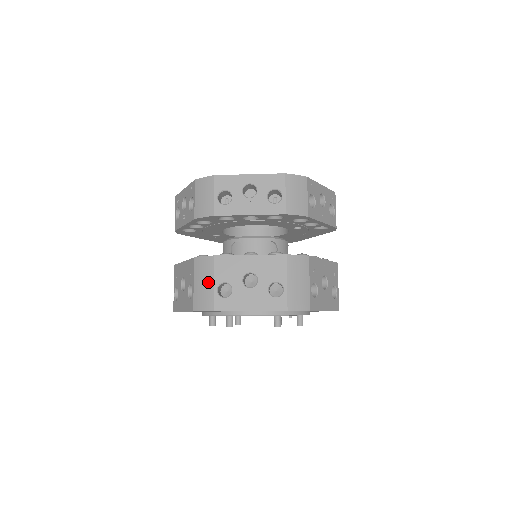
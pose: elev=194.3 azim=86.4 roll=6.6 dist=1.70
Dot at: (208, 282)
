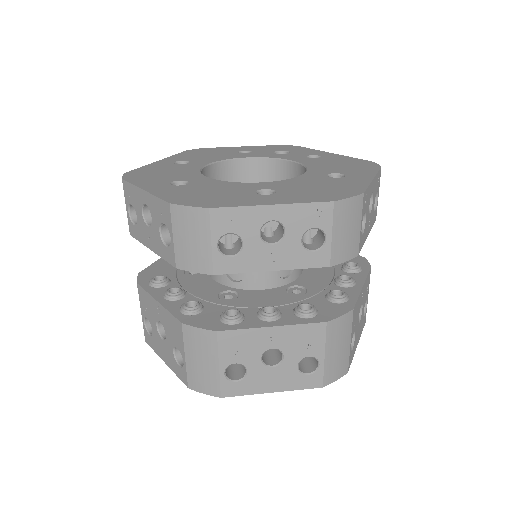
Dot at: (210, 363)
